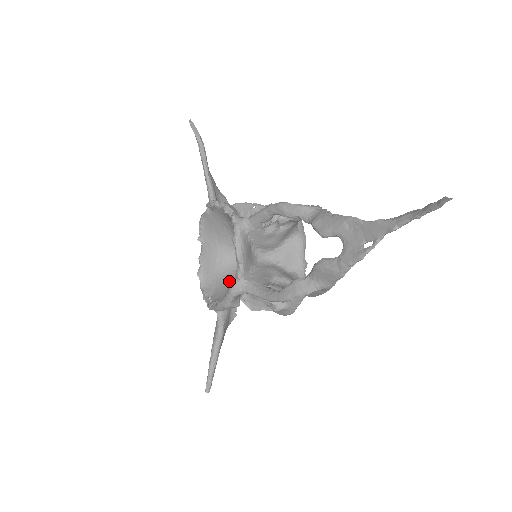
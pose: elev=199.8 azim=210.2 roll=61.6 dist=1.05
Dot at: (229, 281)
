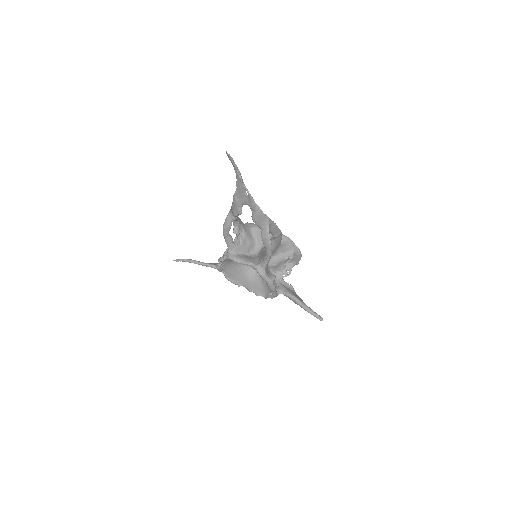
Dot at: occluded
